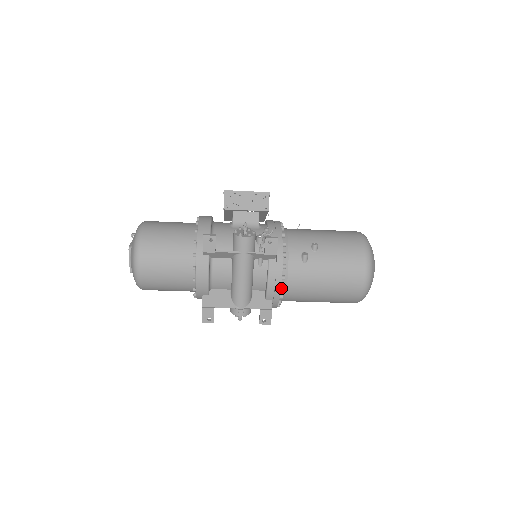
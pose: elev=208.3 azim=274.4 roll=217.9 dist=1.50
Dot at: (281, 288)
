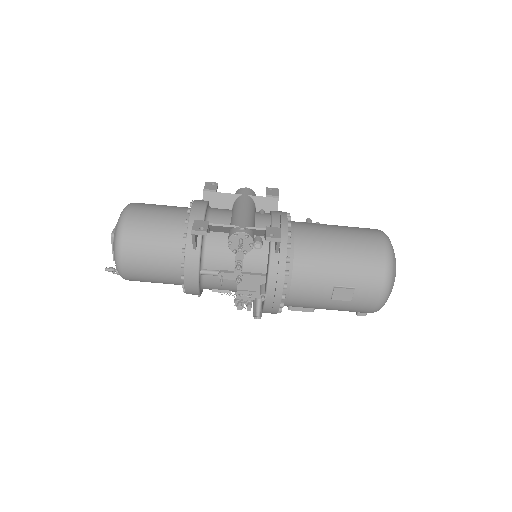
Dot at: (288, 222)
